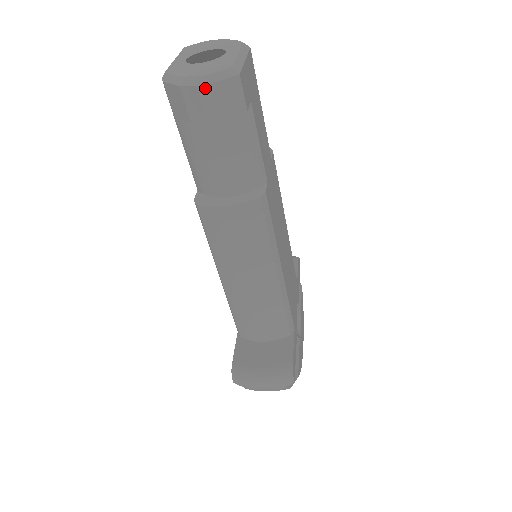
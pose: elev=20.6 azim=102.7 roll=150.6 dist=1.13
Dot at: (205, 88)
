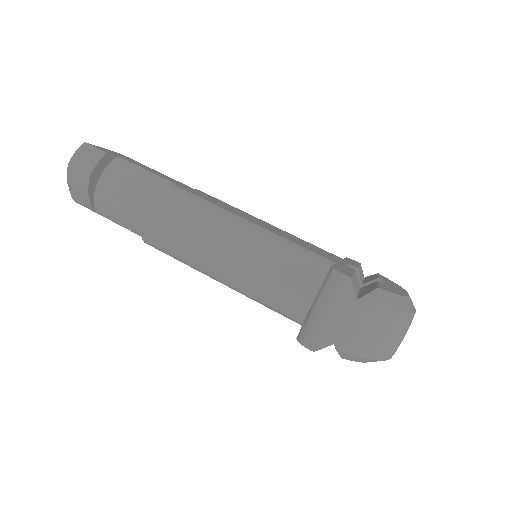
Dot at: (72, 164)
